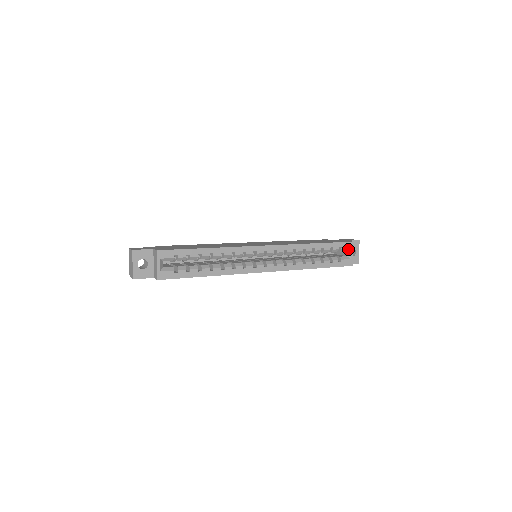
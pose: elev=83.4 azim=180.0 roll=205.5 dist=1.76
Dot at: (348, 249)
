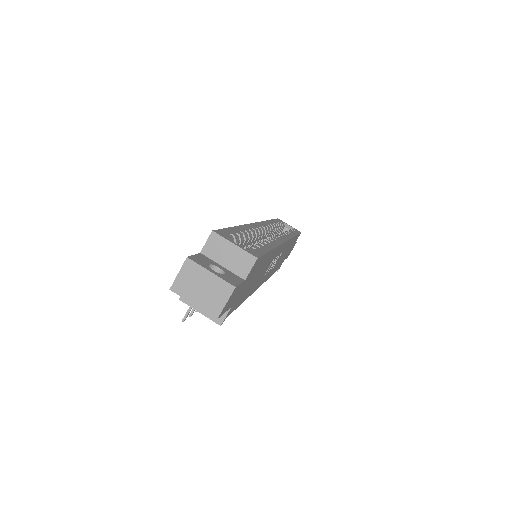
Dot at: (283, 224)
